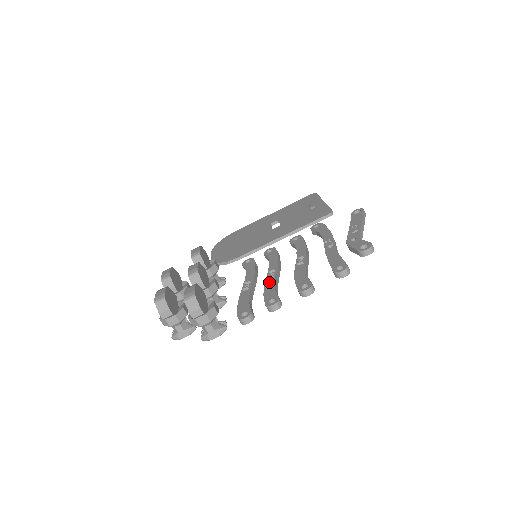
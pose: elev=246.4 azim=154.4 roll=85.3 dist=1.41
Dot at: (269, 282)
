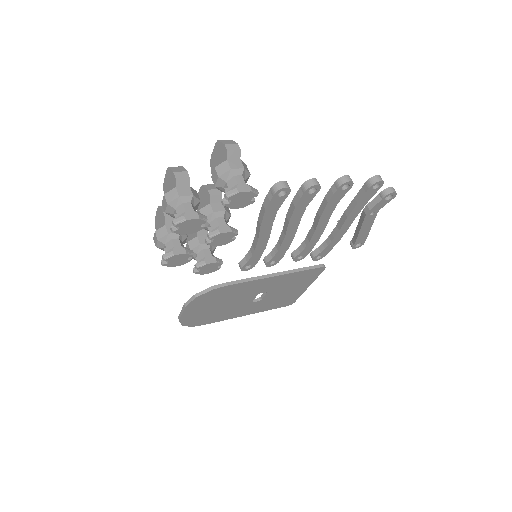
Dot at: occluded
